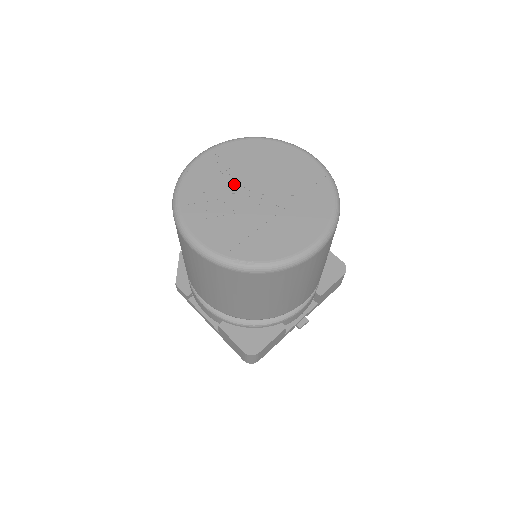
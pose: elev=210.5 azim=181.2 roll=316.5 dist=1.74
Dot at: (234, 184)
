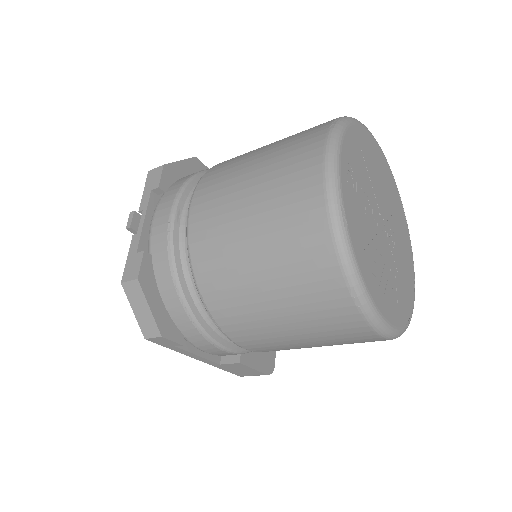
Dot at: (371, 216)
